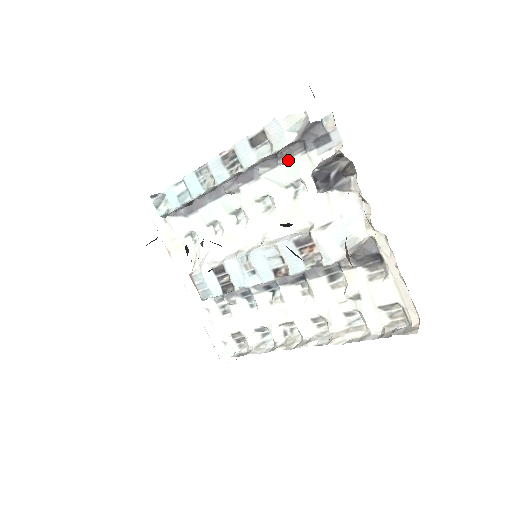
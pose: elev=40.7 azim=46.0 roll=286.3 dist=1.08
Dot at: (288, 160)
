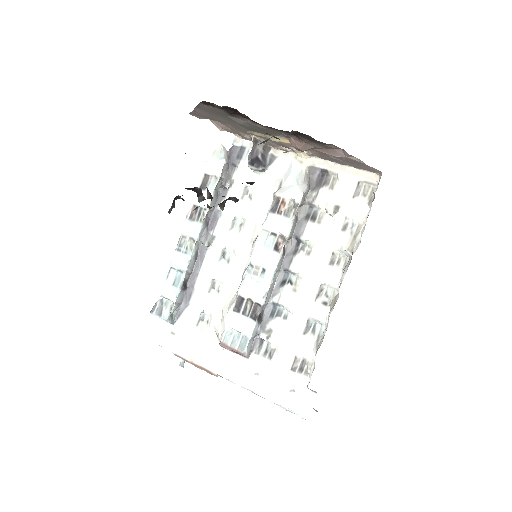
Dot at: (231, 181)
